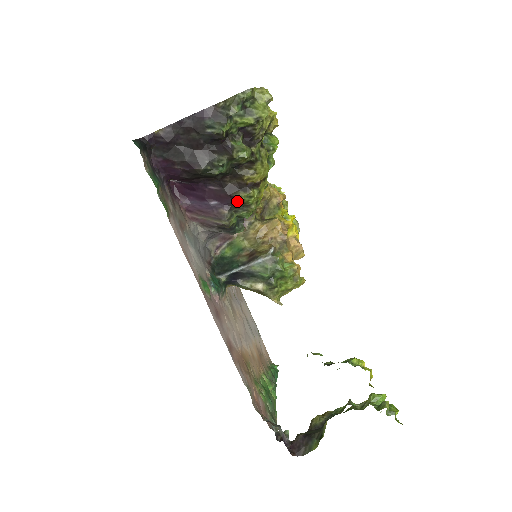
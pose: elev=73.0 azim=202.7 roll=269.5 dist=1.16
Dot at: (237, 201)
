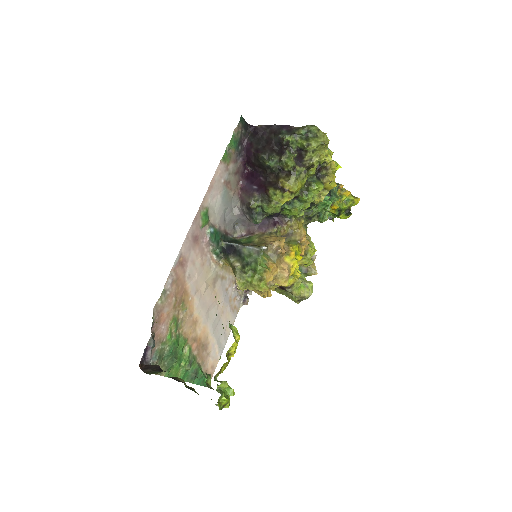
Dot at: (267, 193)
